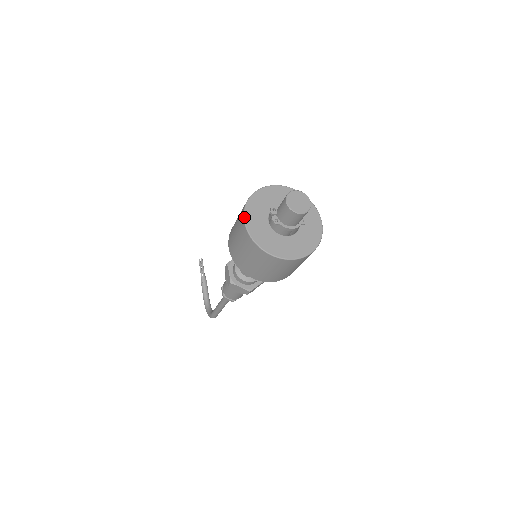
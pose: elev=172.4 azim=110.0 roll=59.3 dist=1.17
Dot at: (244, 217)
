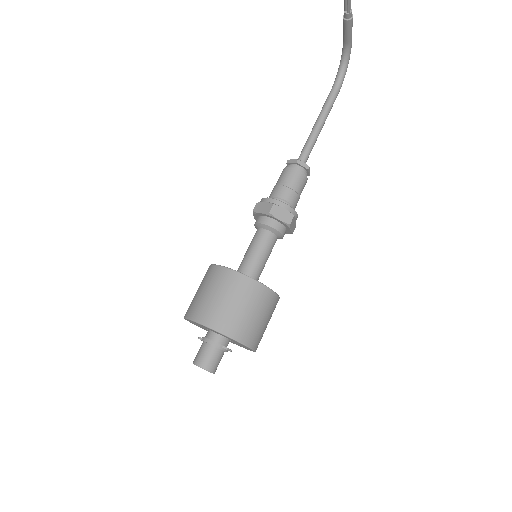
Dot at: (185, 319)
